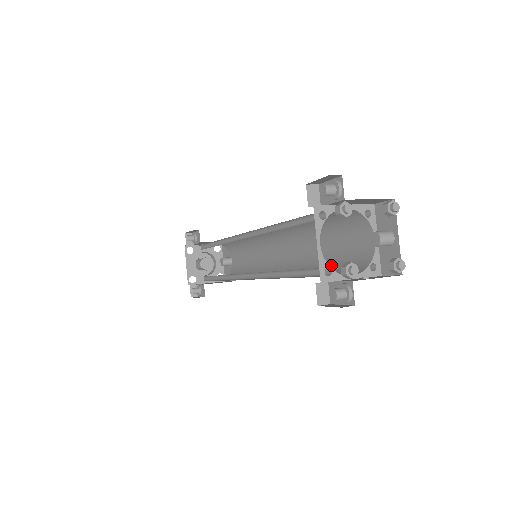
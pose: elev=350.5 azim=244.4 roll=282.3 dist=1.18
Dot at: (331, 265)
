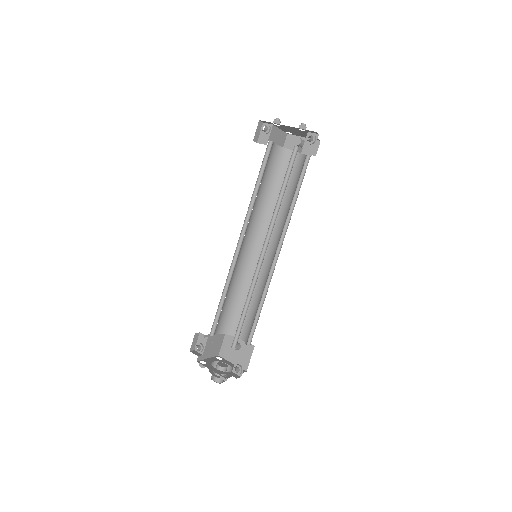
Dot at: (295, 188)
